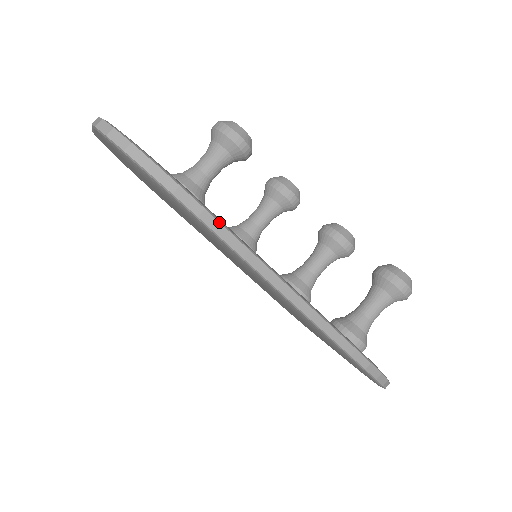
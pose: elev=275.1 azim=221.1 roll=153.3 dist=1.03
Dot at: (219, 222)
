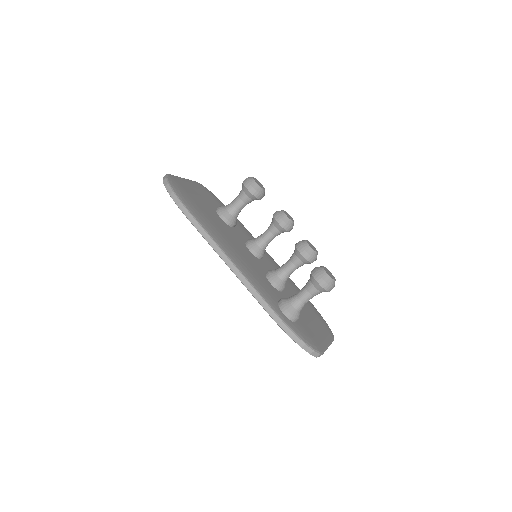
Dot at: (196, 221)
